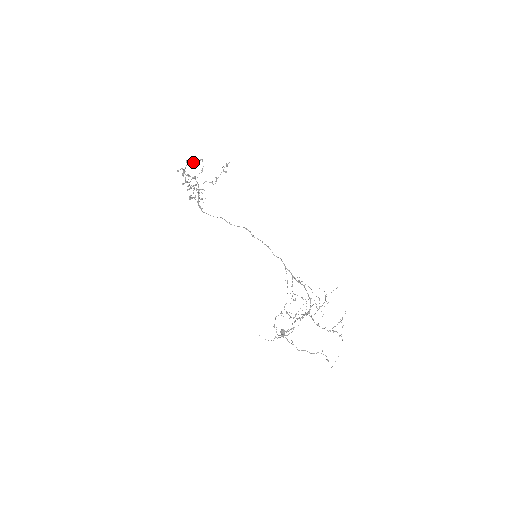
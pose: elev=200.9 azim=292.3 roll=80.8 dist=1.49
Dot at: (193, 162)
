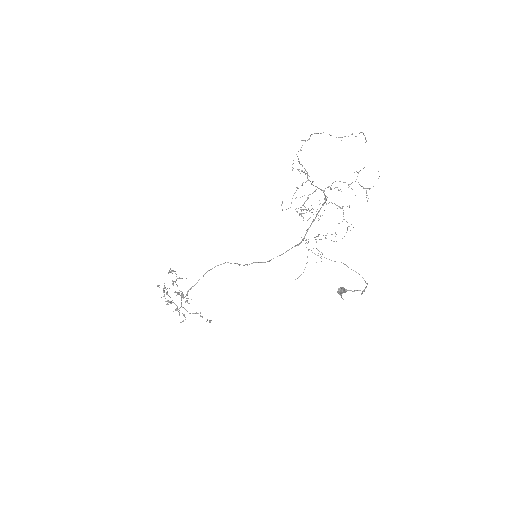
Dot at: occluded
